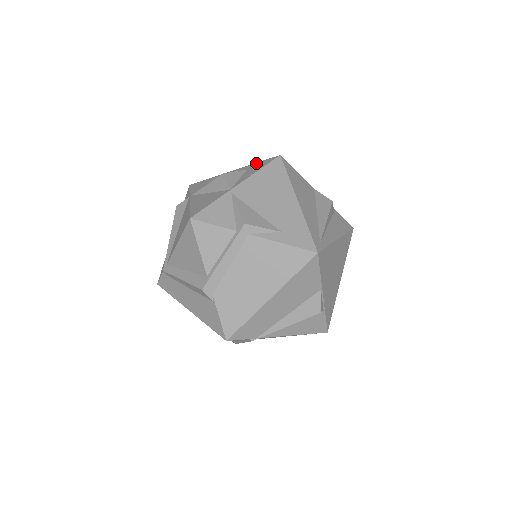
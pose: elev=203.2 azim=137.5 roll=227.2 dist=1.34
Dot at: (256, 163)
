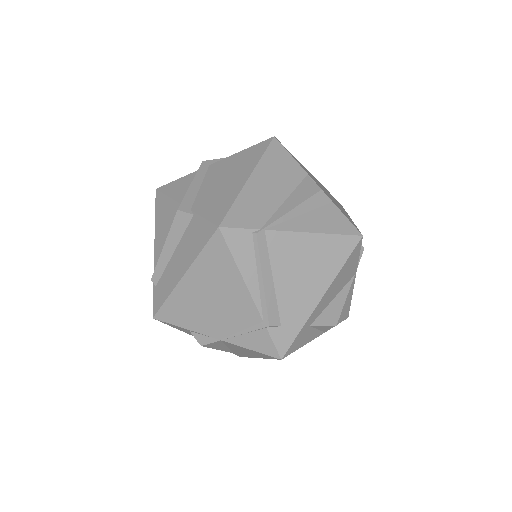
Dot at: occluded
